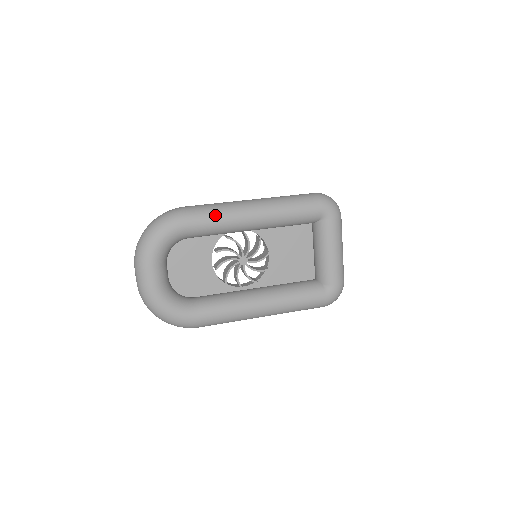
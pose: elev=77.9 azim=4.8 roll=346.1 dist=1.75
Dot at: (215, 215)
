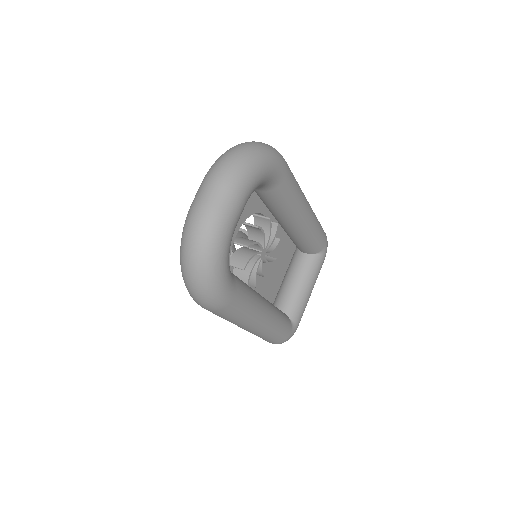
Dot at: (298, 187)
